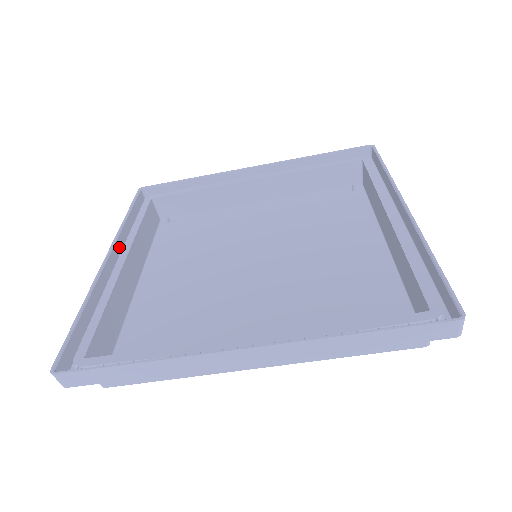
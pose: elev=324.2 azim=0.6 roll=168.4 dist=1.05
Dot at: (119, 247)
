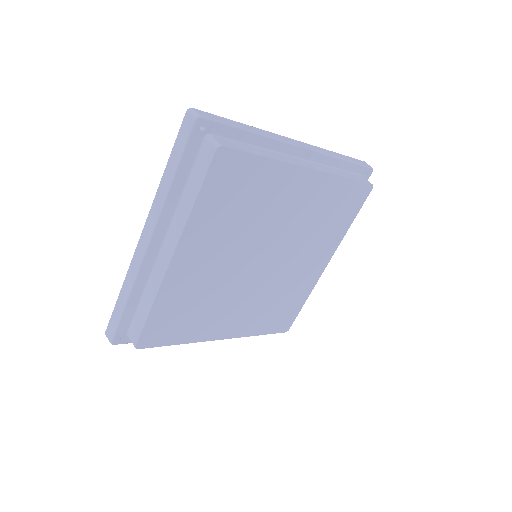
Dot at: occluded
